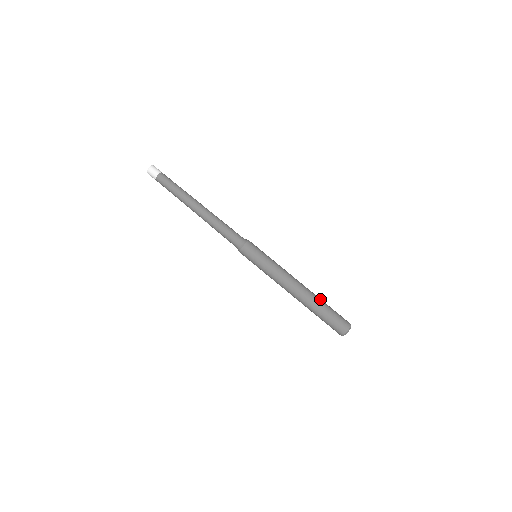
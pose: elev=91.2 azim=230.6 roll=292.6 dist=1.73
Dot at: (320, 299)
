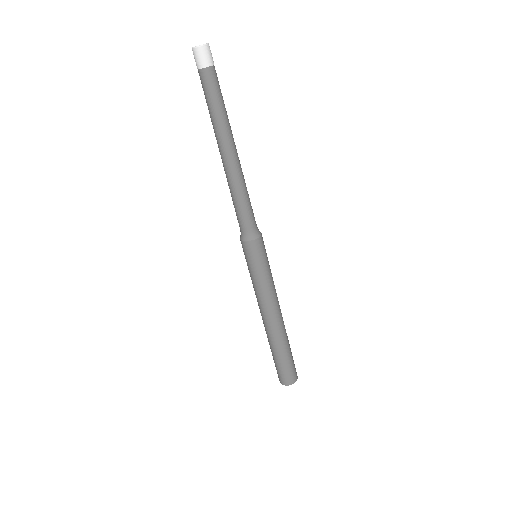
Dot at: (287, 342)
